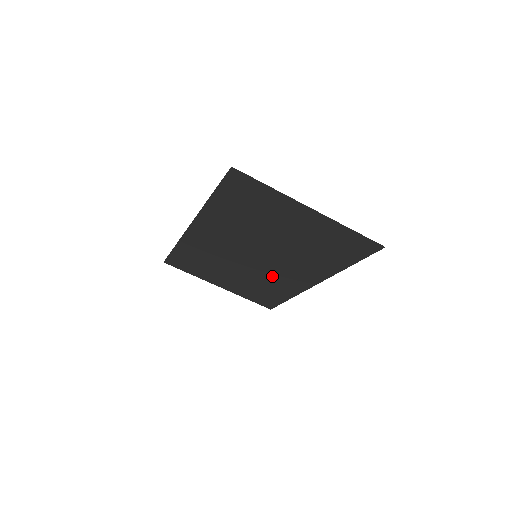
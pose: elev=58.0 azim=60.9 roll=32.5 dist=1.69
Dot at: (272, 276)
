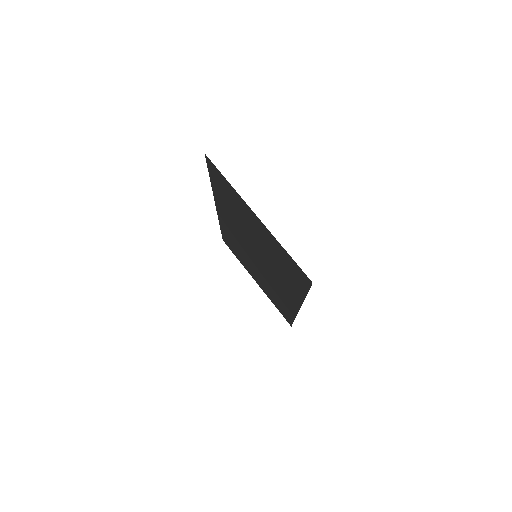
Dot at: (274, 285)
